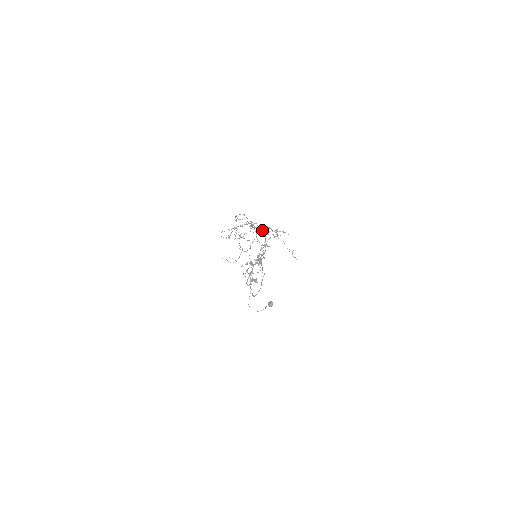
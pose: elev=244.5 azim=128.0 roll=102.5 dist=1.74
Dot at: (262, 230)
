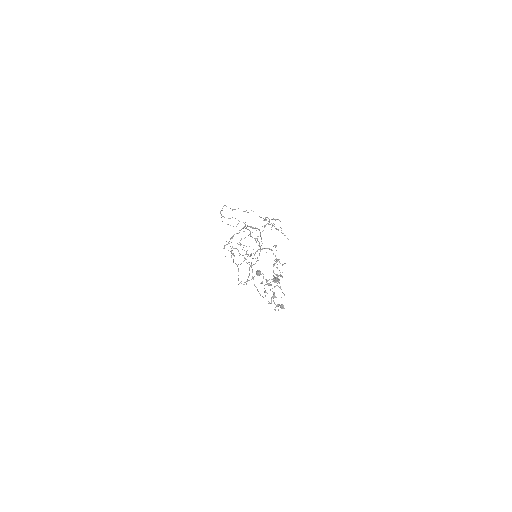
Dot at: (257, 228)
